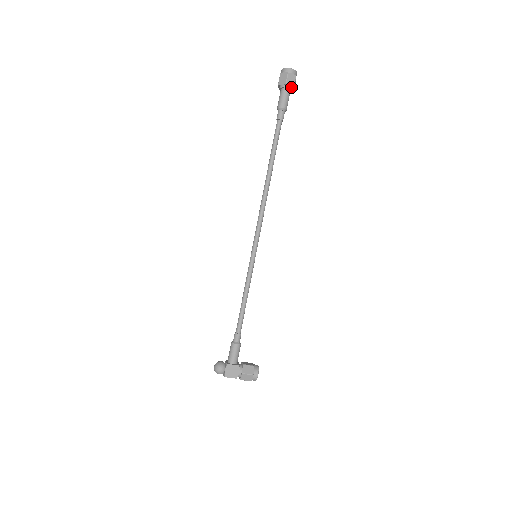
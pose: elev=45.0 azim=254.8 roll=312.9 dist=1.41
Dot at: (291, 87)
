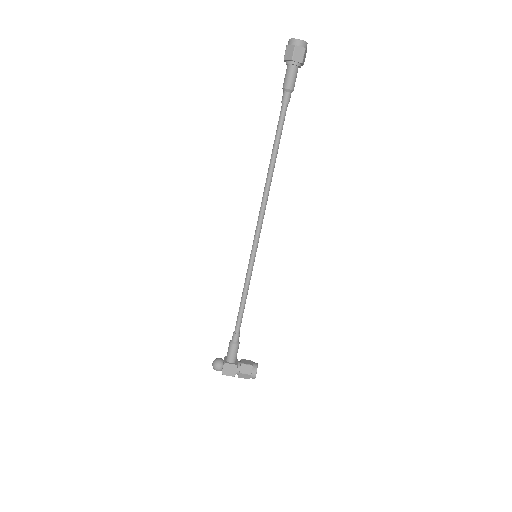
Dot at: (299, 63)
